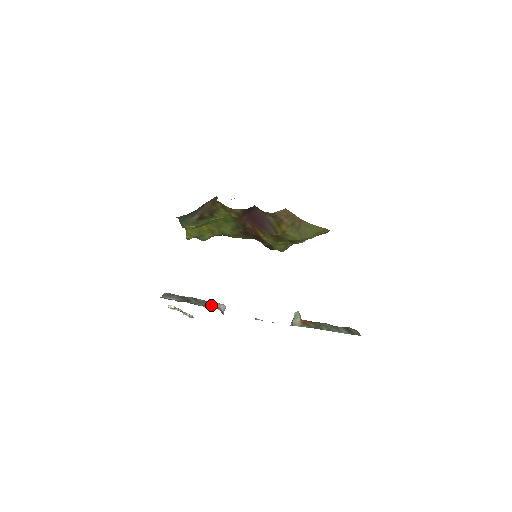
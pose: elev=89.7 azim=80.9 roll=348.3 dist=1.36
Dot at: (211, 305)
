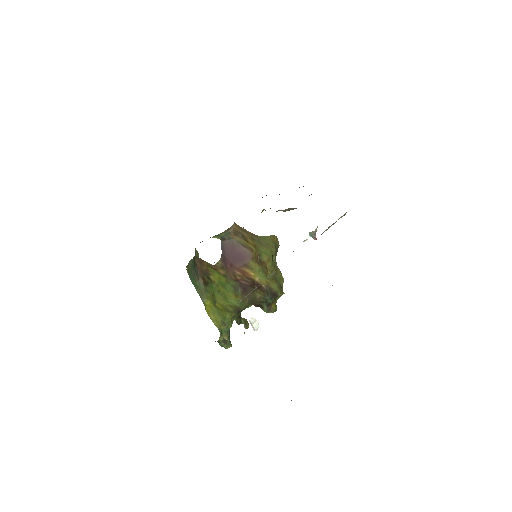
Dot at: occluded
